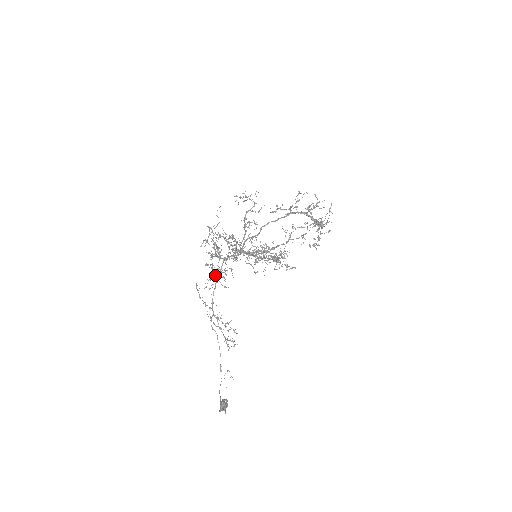
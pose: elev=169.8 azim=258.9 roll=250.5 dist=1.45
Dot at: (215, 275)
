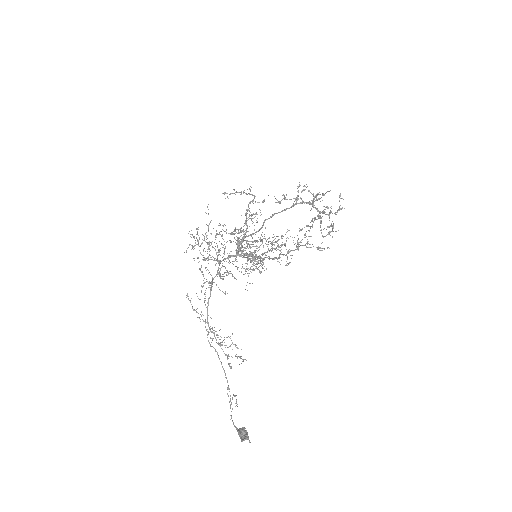
Dot at: (209, 281)
